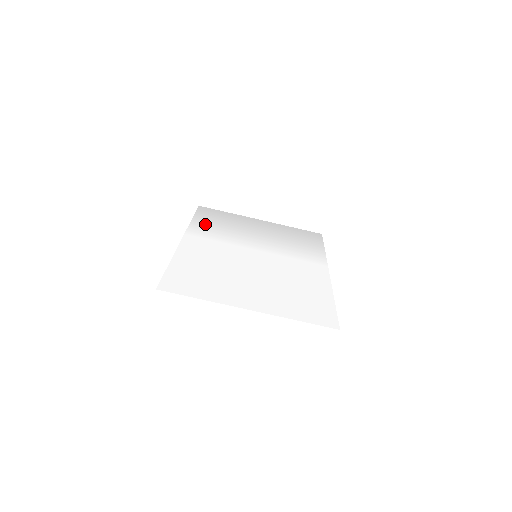
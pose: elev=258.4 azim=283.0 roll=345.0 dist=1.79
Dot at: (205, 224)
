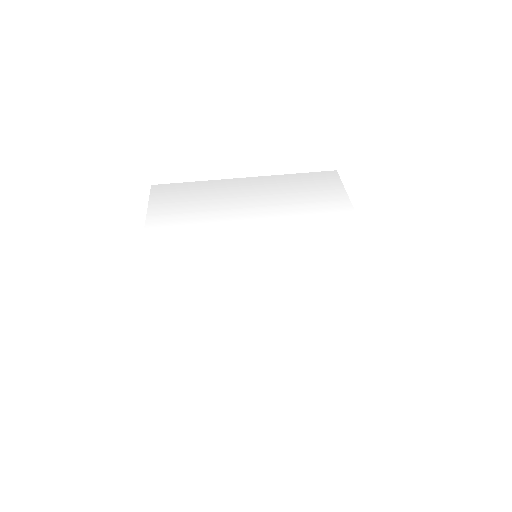
Dot at: (167, 219)
